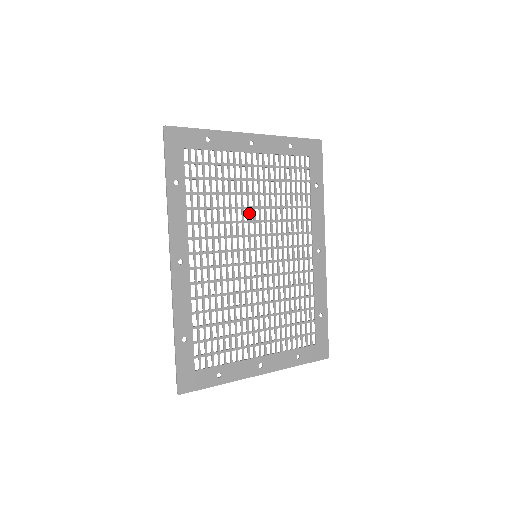
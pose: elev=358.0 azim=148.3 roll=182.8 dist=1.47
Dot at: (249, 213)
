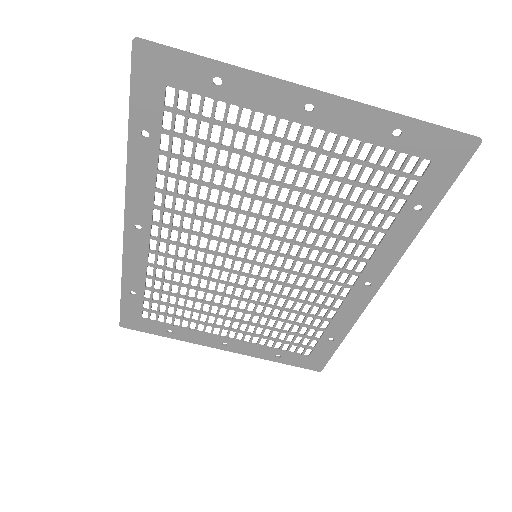
Dot at: (263, 207)
